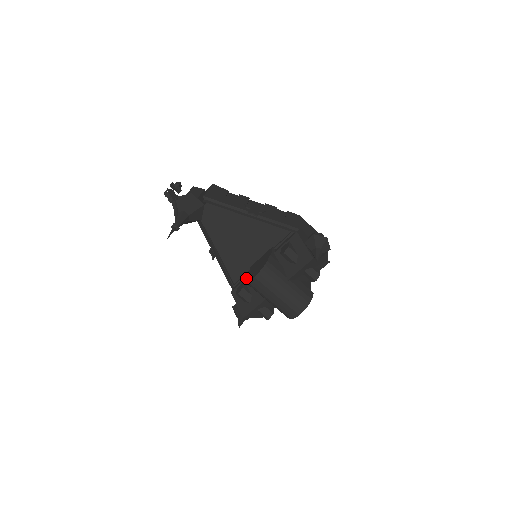
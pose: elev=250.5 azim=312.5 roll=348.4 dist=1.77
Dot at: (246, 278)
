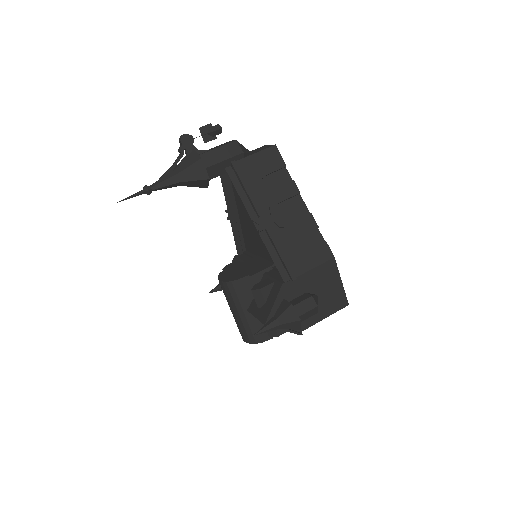
Dot at: (228, 268)
